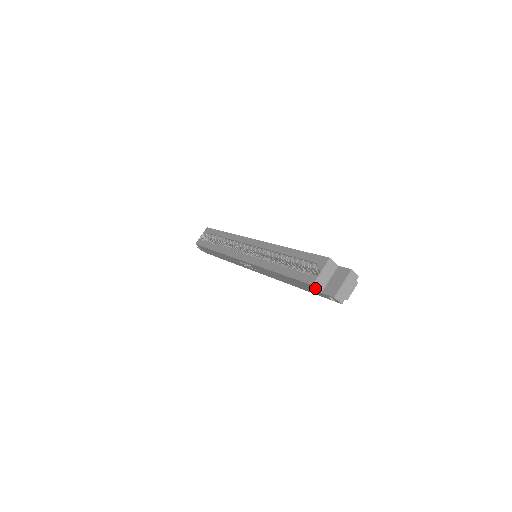
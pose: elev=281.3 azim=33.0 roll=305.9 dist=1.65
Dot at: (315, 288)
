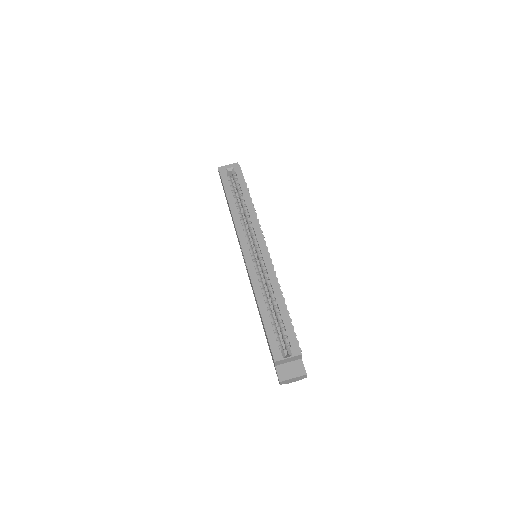
Dot at: (274, 362)
